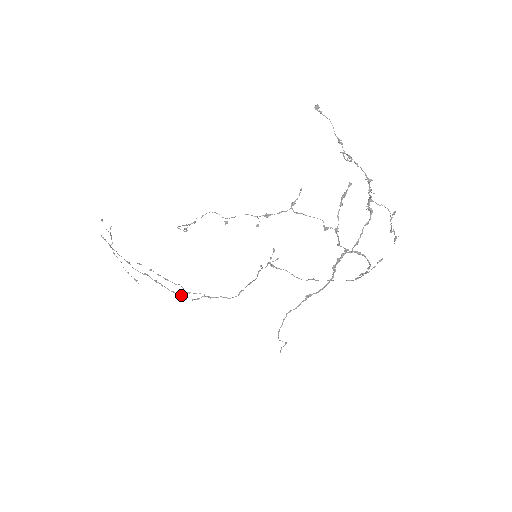
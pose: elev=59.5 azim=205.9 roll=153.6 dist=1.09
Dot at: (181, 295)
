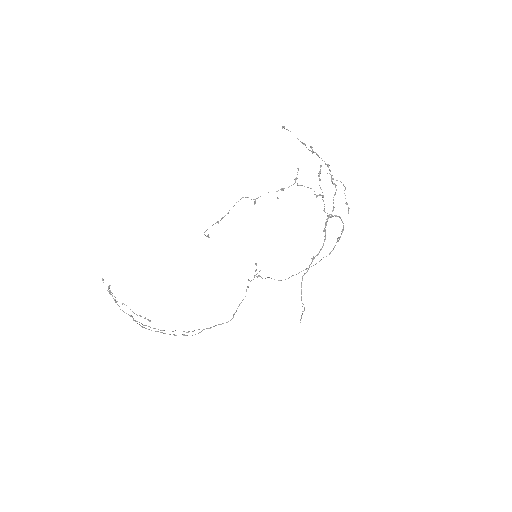
Dot at: (183, 334)
